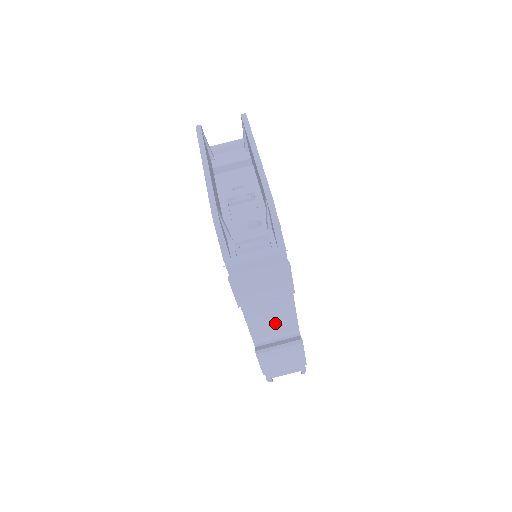
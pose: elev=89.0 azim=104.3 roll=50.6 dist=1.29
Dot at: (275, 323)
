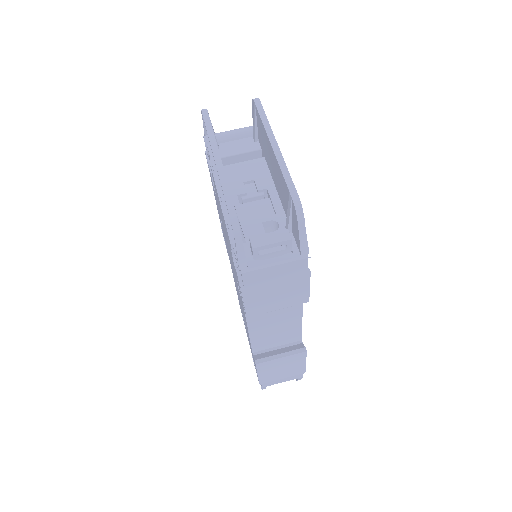
Dot at: (278, 330)
